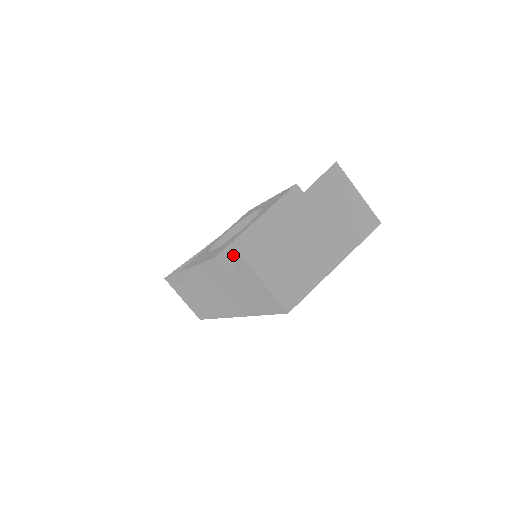
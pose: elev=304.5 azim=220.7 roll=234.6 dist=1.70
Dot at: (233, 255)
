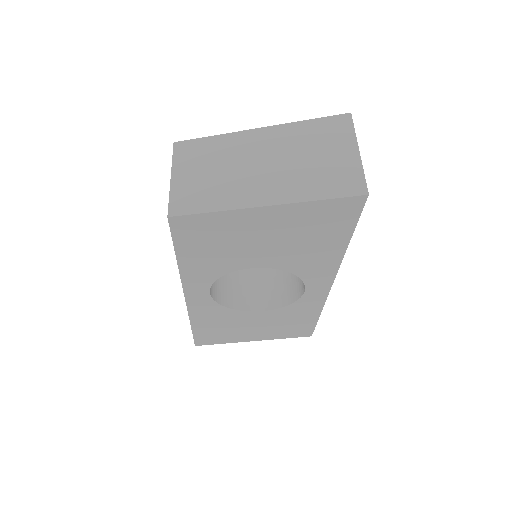
Dot at: occluded
